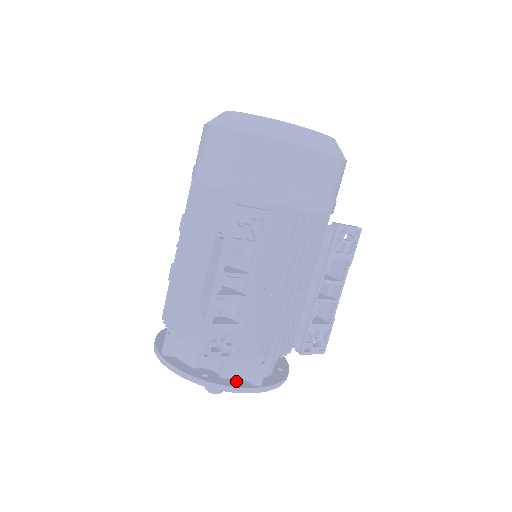
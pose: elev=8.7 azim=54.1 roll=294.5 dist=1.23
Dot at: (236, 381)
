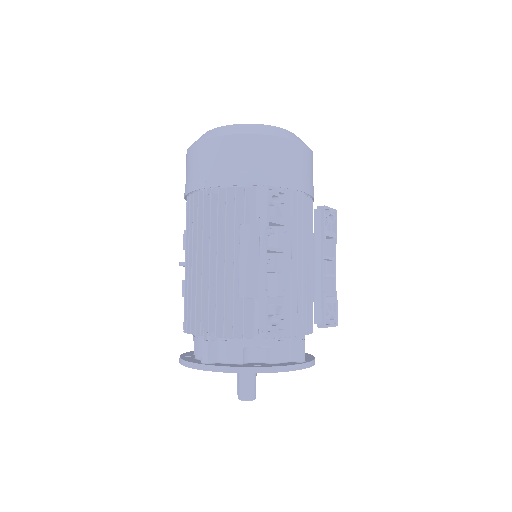
Dot at: (285, 363)
